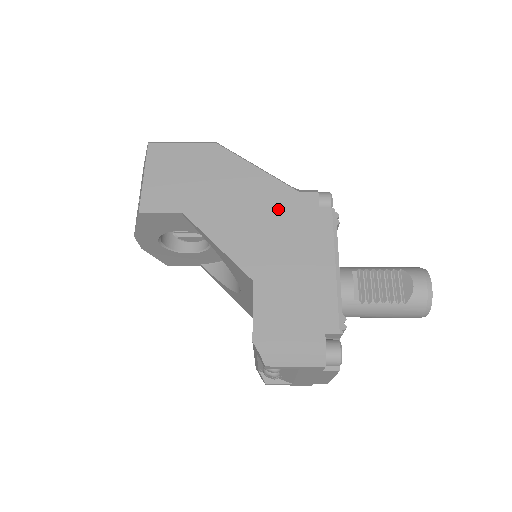
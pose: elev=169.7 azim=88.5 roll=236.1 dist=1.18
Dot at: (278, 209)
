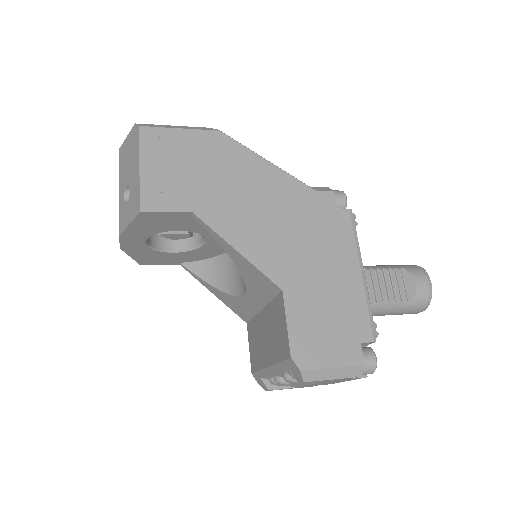
Dot at: (296, 209)
